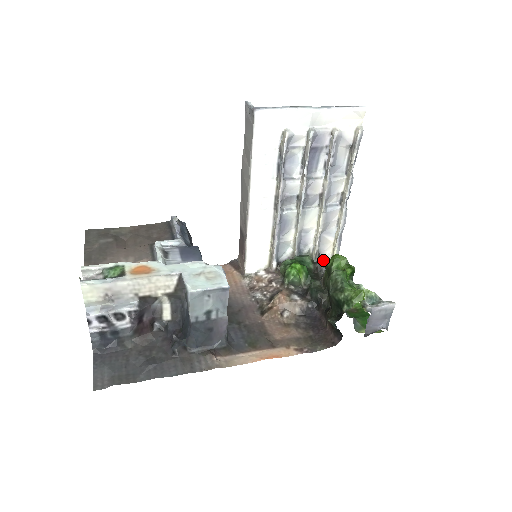
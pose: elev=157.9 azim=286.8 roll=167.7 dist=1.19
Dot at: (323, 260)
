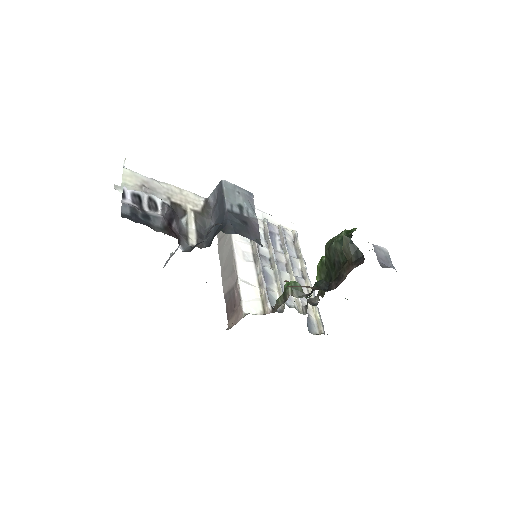
Dot at: (312, 298)
